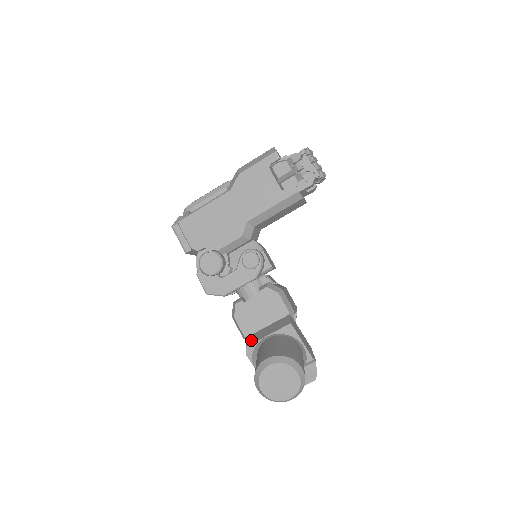
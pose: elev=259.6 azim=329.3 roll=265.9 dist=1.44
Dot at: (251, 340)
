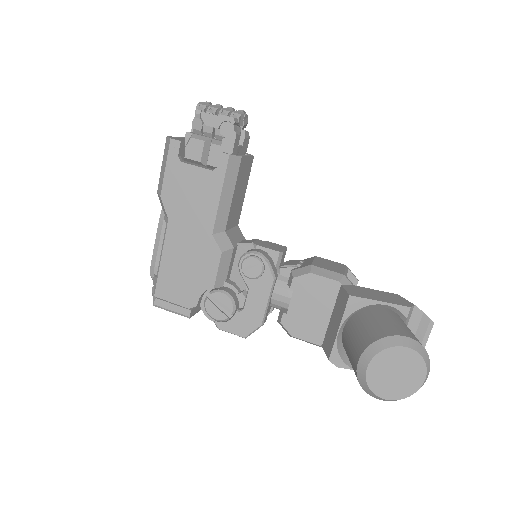
Dot at: (327, 347)
